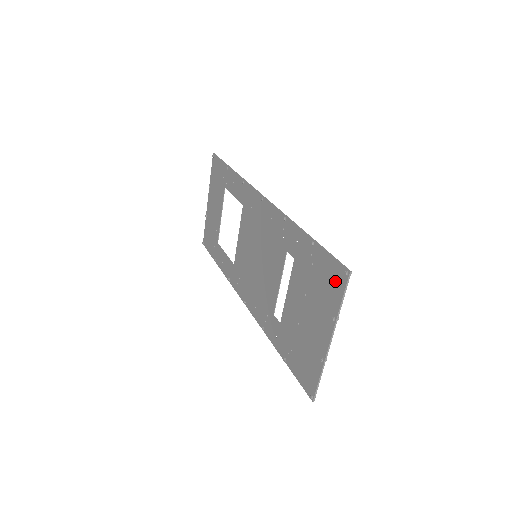
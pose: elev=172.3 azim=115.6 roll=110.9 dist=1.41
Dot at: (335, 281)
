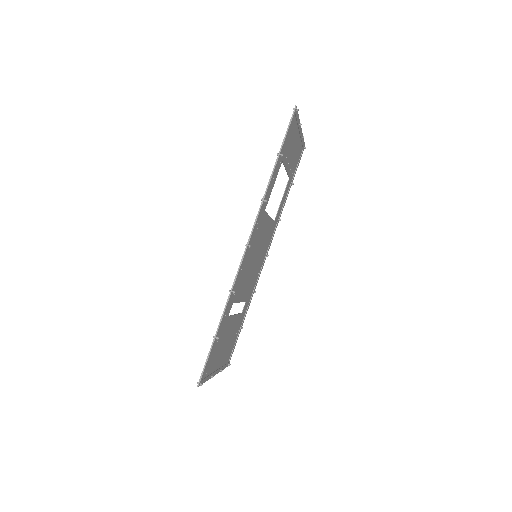
Dot at: (205, 372)
